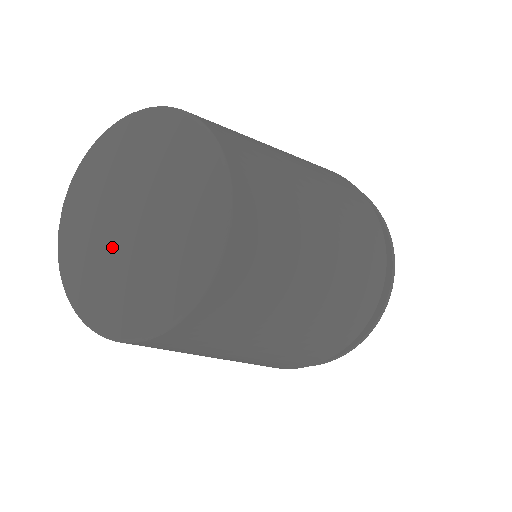
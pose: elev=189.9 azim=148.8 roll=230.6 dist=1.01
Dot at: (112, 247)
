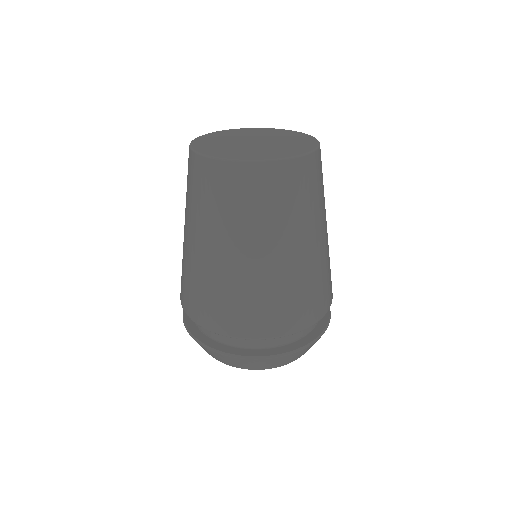
Dot at: (235, 142)
